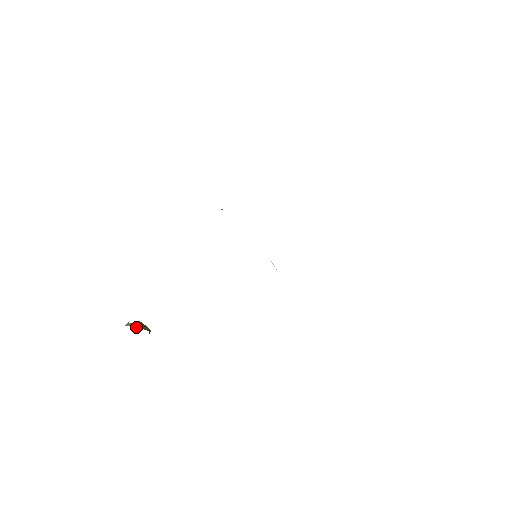
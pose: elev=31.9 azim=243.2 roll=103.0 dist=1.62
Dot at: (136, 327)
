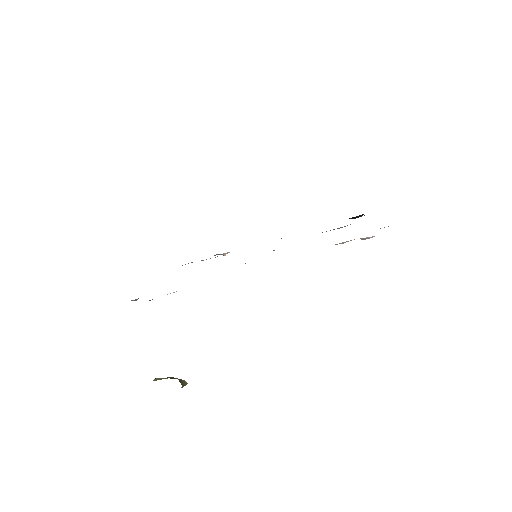
Dot at: occluded
